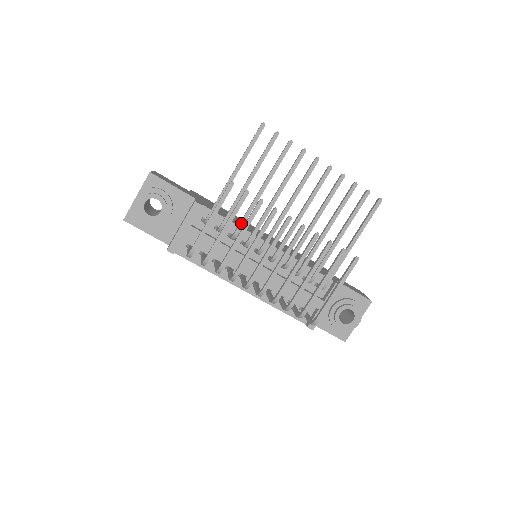
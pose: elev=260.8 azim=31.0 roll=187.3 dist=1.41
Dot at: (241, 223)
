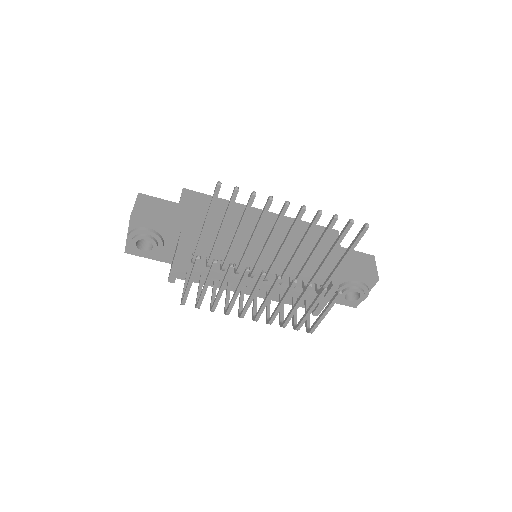
Dot at: (225, 262)
